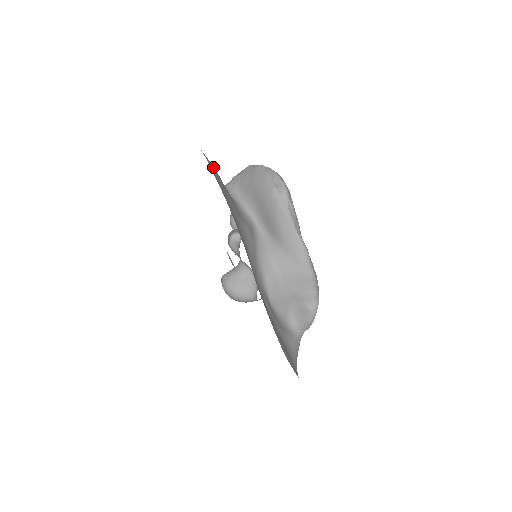
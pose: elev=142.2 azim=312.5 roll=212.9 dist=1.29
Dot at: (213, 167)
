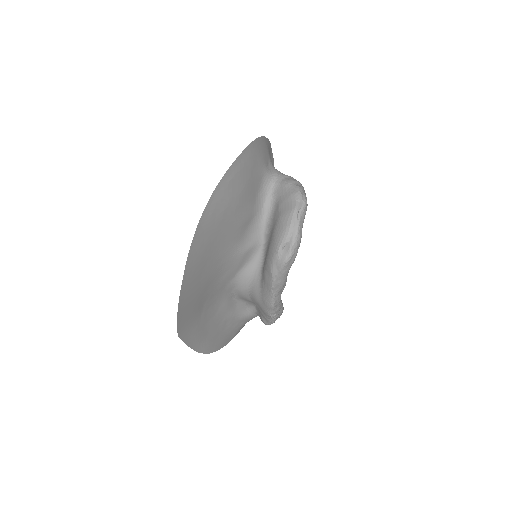
Dot at: (223, 210)
